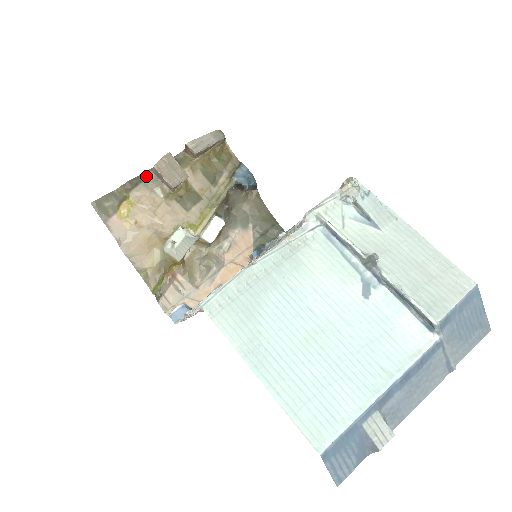
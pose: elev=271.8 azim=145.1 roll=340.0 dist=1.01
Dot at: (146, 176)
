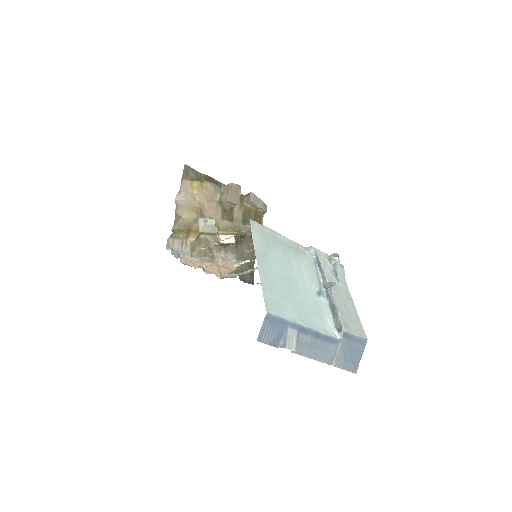
Dot at: (219, 184)
